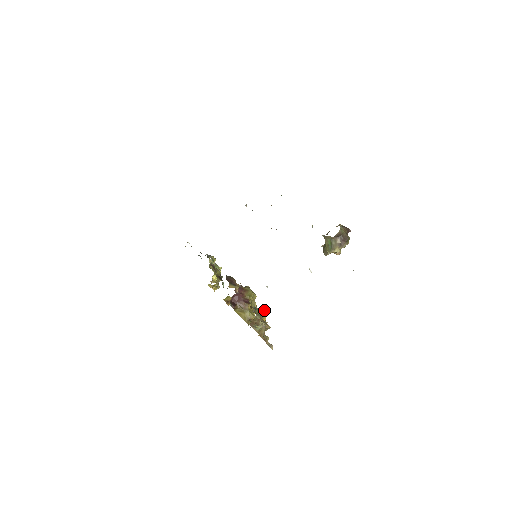
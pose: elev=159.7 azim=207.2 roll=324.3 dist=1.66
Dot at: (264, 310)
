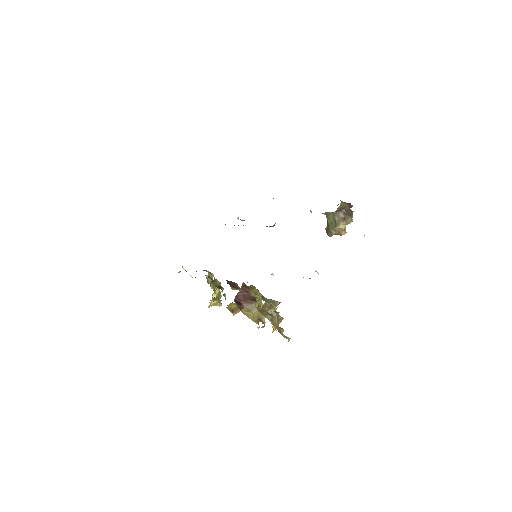
Dot at: (273, 300)
